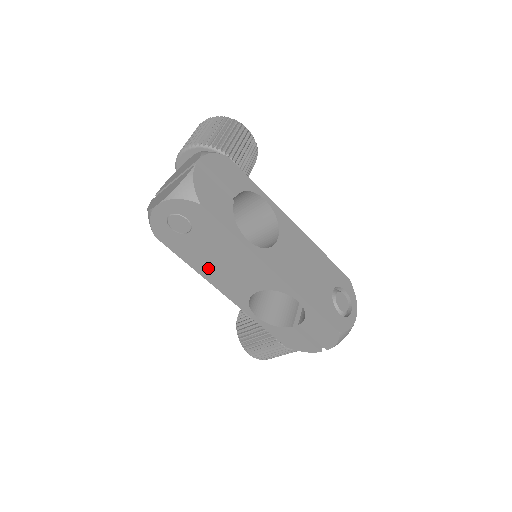
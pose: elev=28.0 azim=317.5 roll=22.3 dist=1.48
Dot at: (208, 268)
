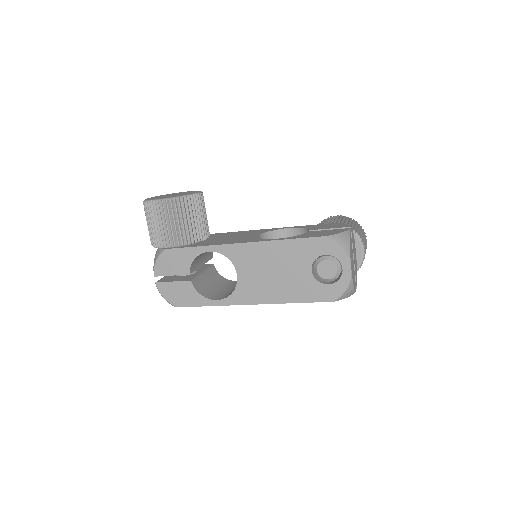
Dot at: occluded
